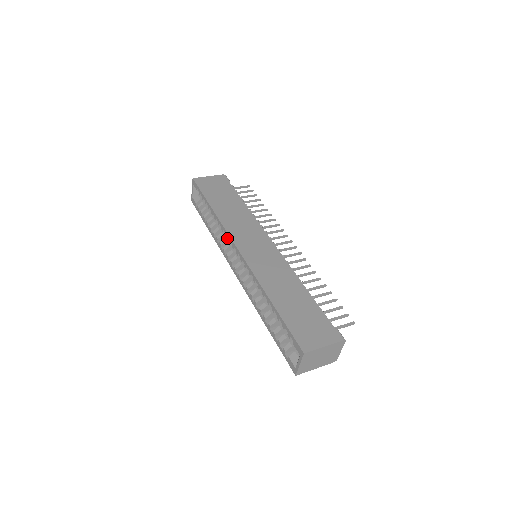
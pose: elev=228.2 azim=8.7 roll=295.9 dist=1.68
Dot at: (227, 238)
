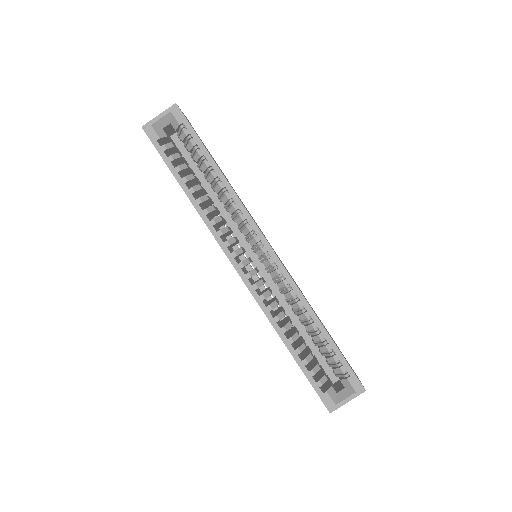
Dot at: (242, 221)
